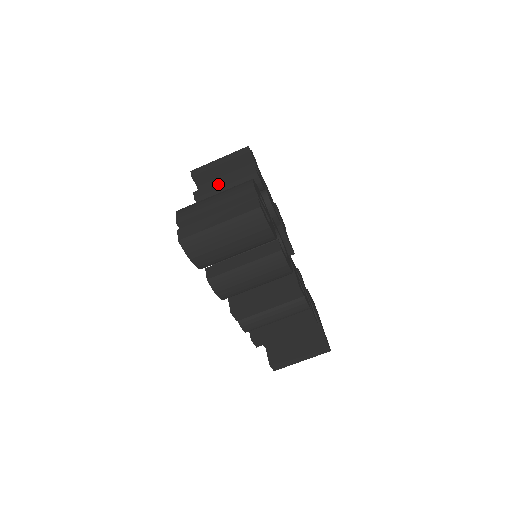
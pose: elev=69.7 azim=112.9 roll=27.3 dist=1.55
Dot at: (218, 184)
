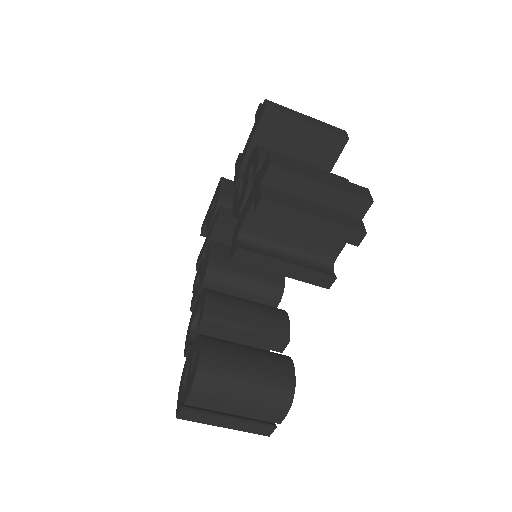
Dot at: (276, 266)
